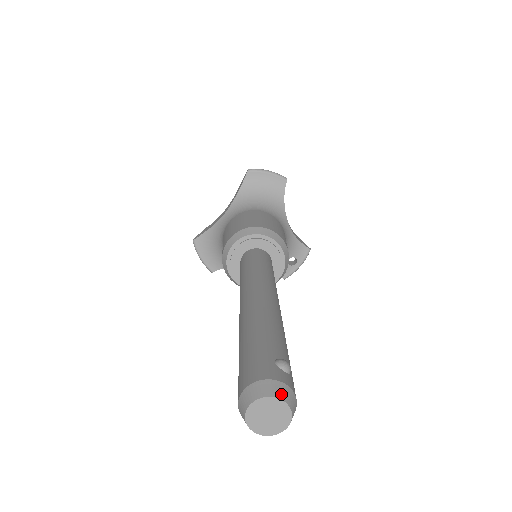
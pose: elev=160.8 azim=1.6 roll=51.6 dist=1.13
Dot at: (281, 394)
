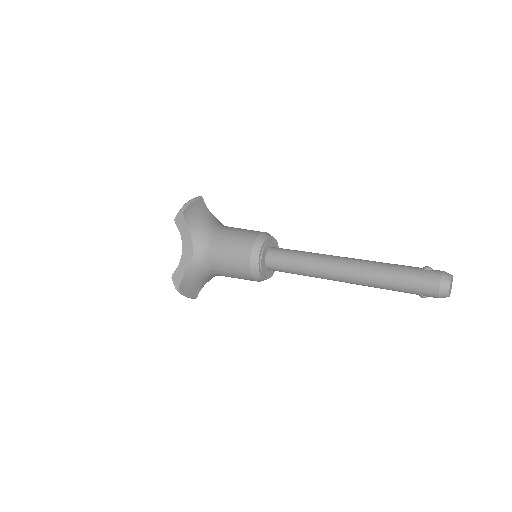
Dot at: (450, 275)
